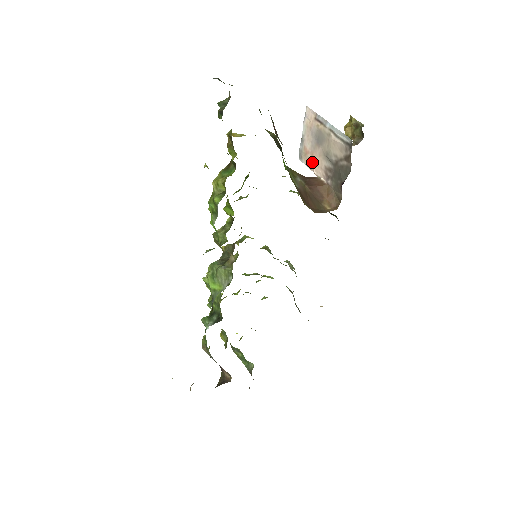
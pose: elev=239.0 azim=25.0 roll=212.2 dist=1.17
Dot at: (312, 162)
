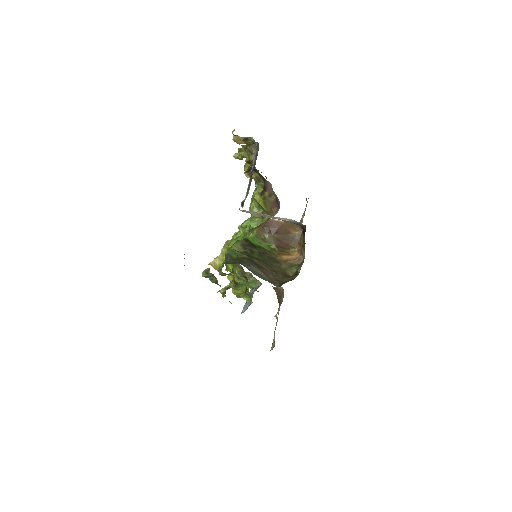
Dot at: occluded
